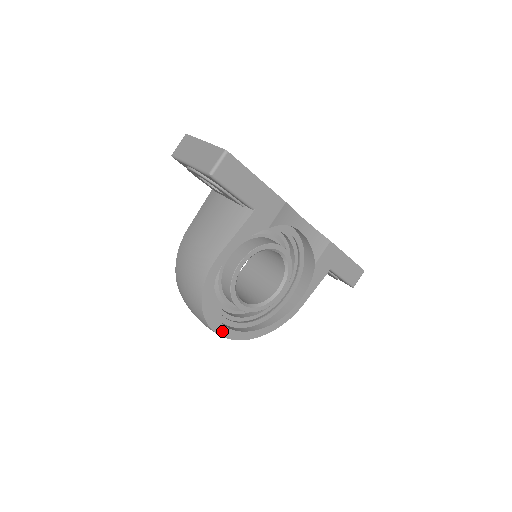
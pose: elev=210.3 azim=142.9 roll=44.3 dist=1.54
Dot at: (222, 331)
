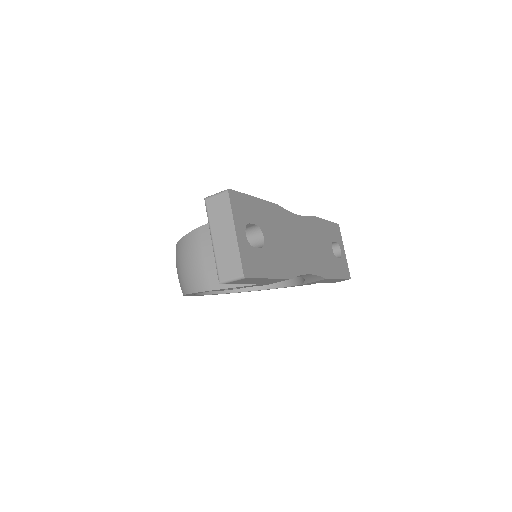
Dot at: (198, 295)
